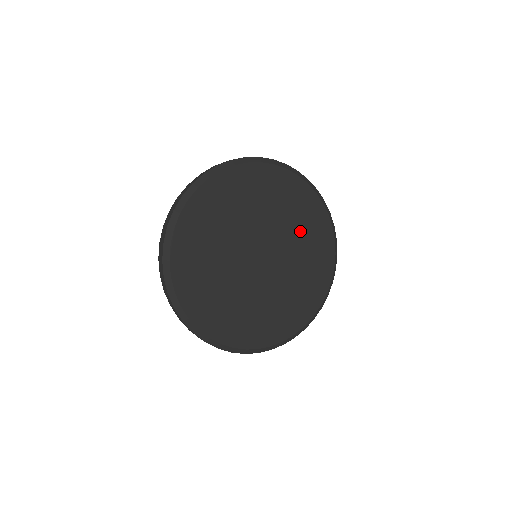
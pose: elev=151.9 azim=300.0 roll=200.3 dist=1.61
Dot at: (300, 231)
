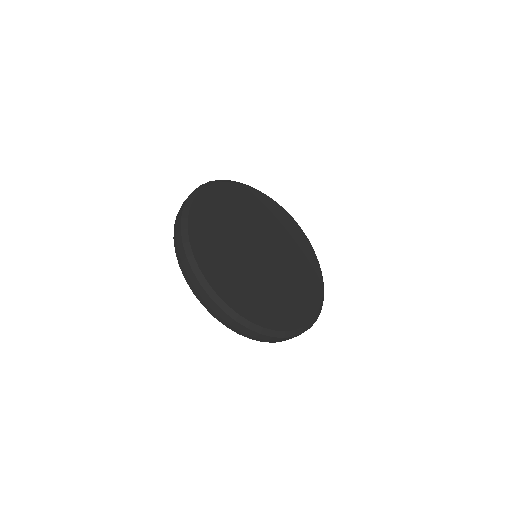
Dot at: (295, 255)
